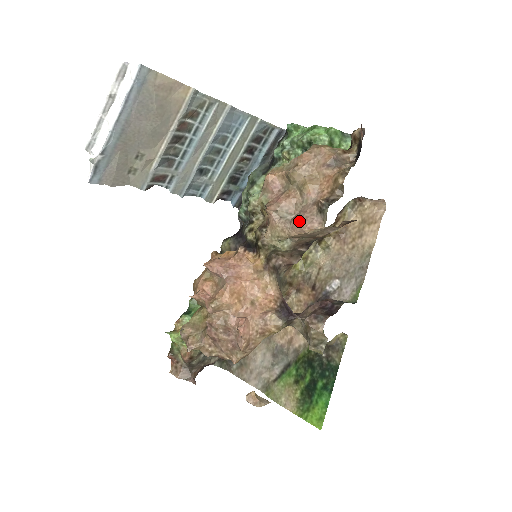
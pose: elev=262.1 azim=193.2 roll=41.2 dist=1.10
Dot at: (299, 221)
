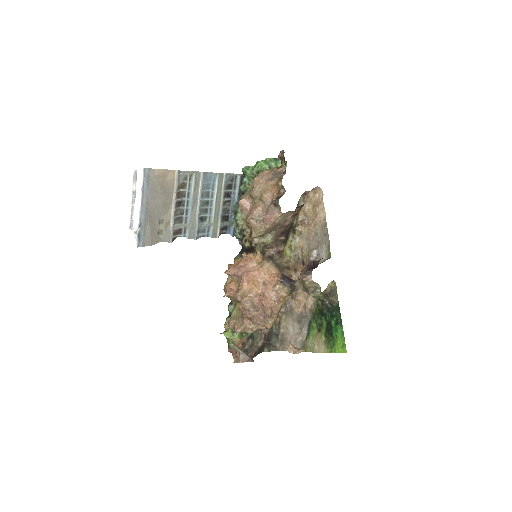
Dot at: (267, 217)
